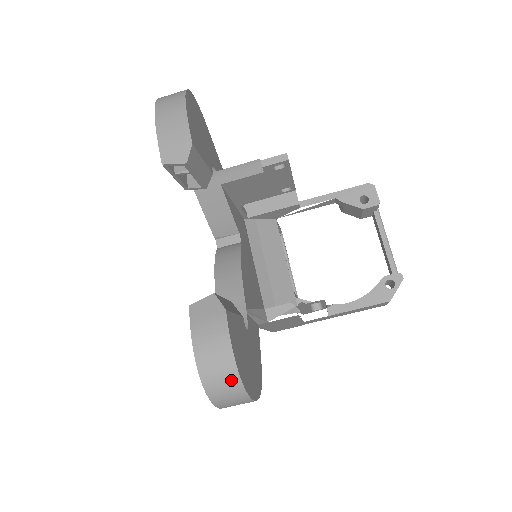
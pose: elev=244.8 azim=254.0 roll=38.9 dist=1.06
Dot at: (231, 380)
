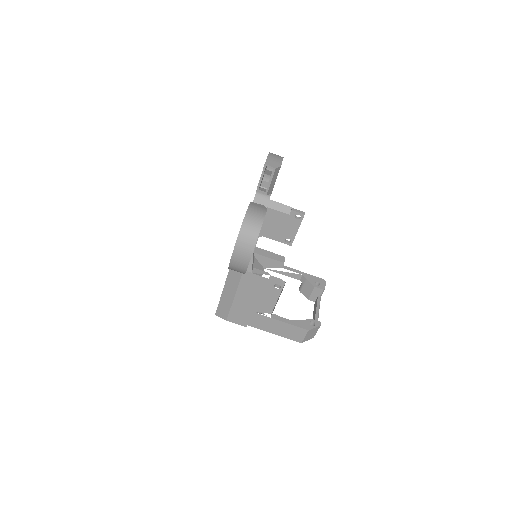
Dot at: (256, 228)
